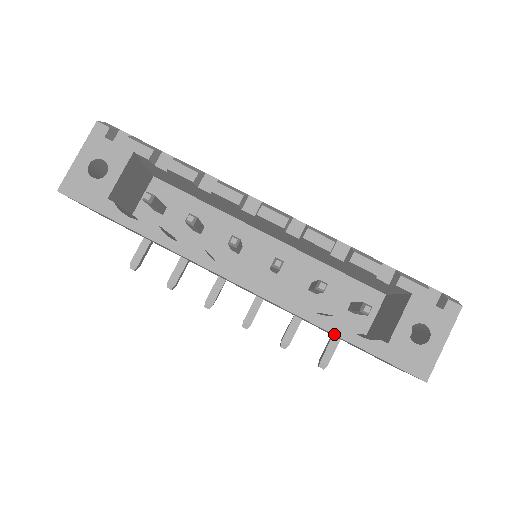
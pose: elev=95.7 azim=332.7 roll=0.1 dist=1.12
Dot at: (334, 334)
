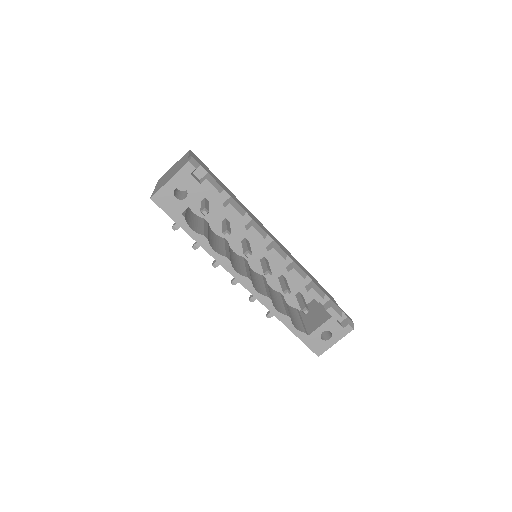
Dot at: occluded
